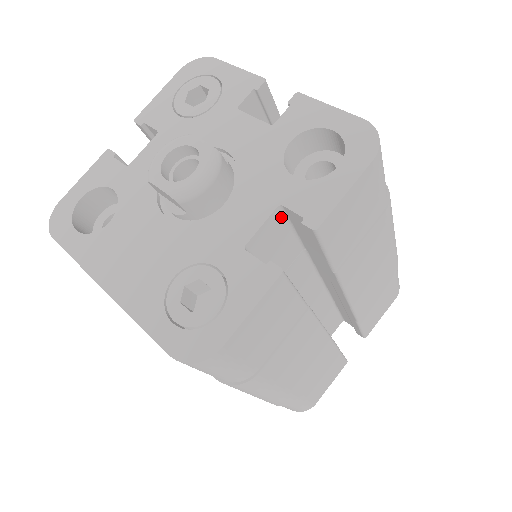
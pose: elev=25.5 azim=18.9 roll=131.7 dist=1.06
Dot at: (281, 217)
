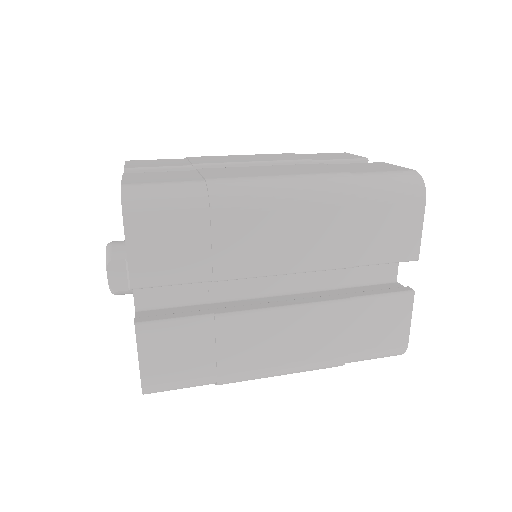
Dot at: occluded
